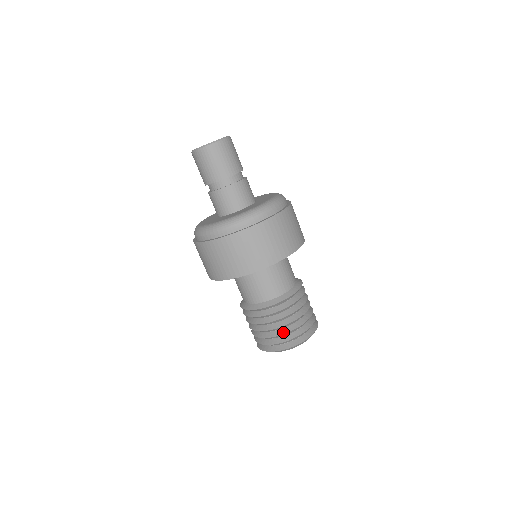
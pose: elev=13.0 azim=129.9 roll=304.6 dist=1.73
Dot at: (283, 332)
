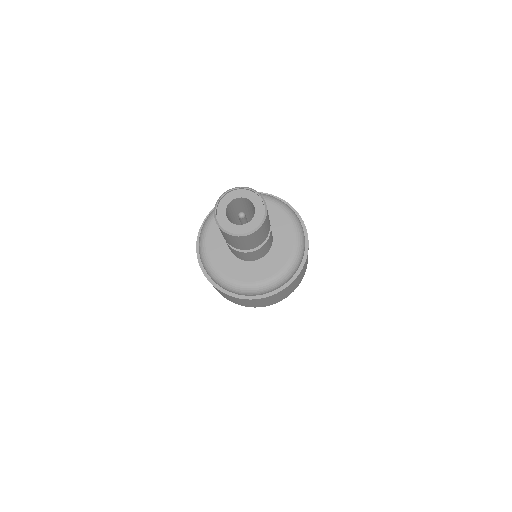
Dot at: occluded
